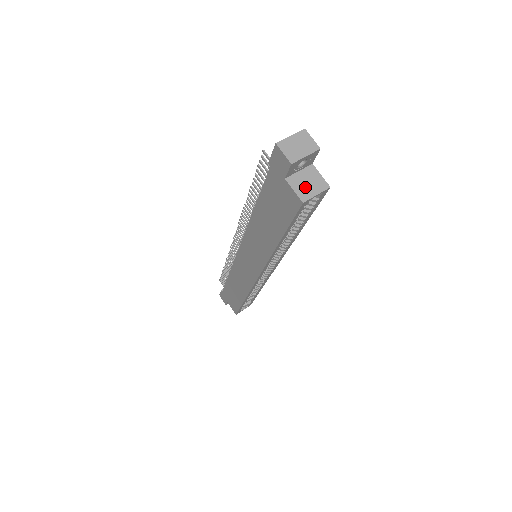
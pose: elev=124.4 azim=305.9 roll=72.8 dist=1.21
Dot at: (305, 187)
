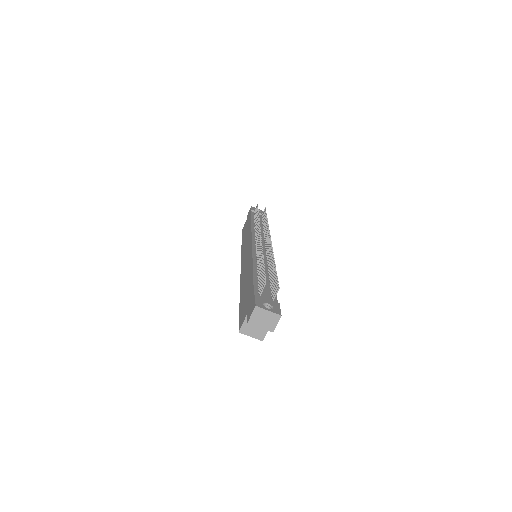
Dot at: (251, 328)
